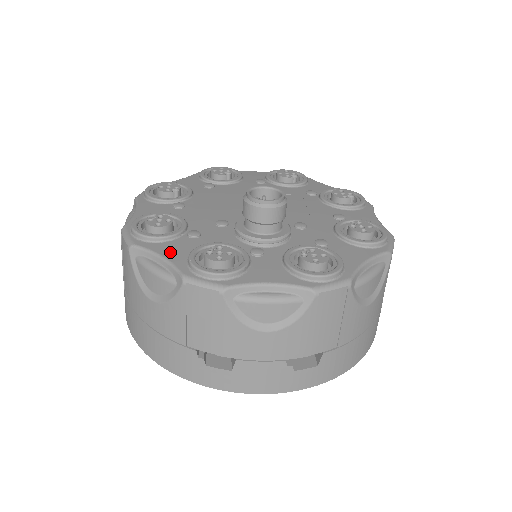
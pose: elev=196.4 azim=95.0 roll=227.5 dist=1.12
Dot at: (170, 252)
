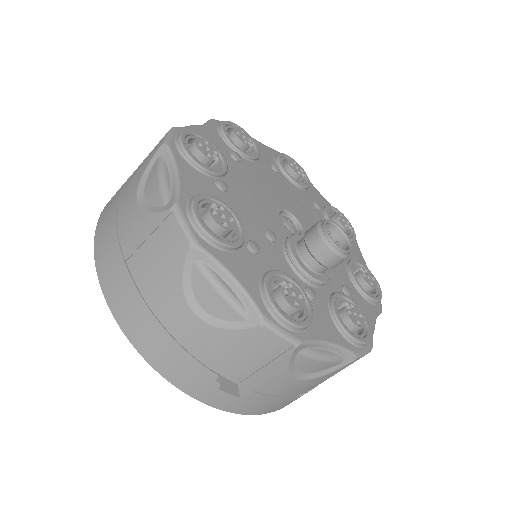
Dot at: (241, 273)
